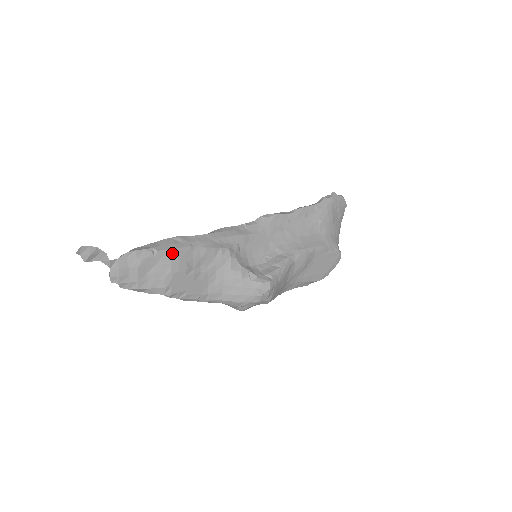
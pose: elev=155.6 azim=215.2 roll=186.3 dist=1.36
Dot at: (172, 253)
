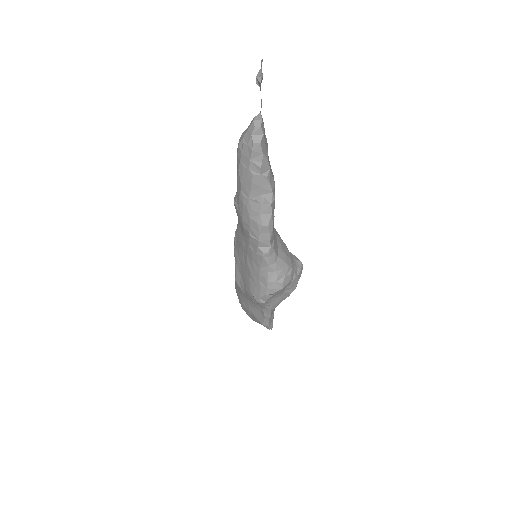
Dot at: occluded
